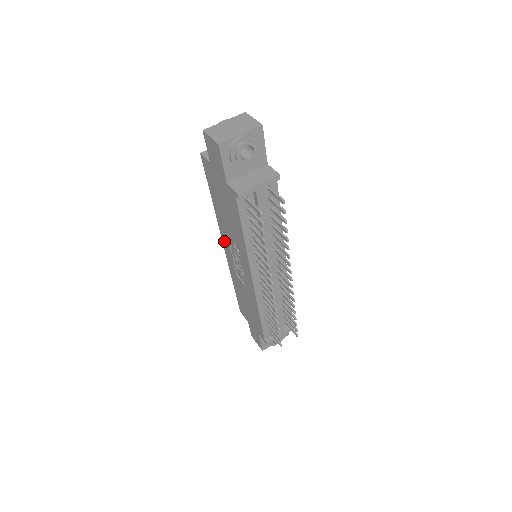
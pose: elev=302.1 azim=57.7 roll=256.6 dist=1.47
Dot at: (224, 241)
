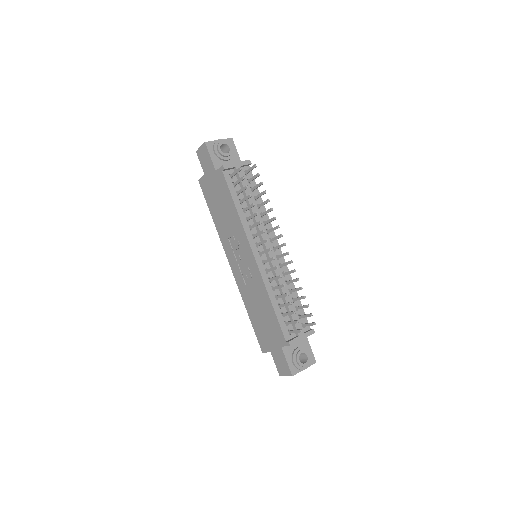
Dot at: (229, 256)
